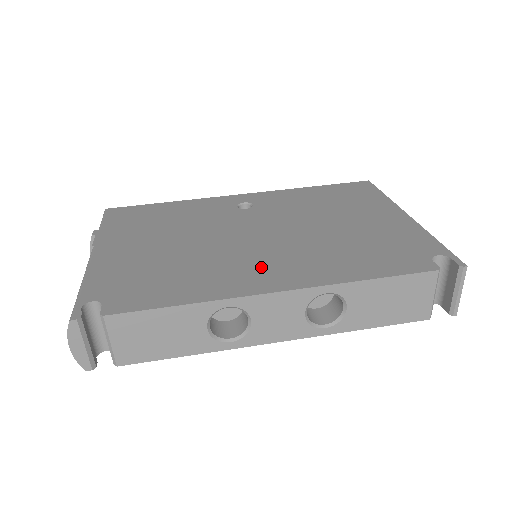
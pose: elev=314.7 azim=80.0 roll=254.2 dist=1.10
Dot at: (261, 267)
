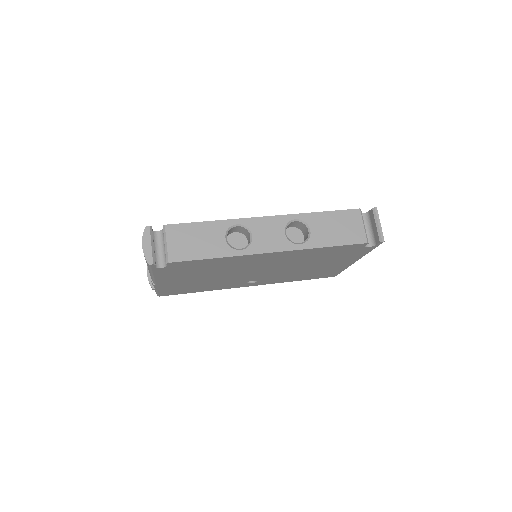
Dot at: occluded
